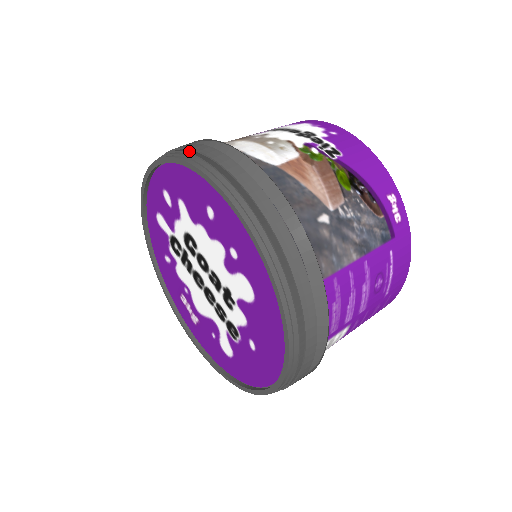
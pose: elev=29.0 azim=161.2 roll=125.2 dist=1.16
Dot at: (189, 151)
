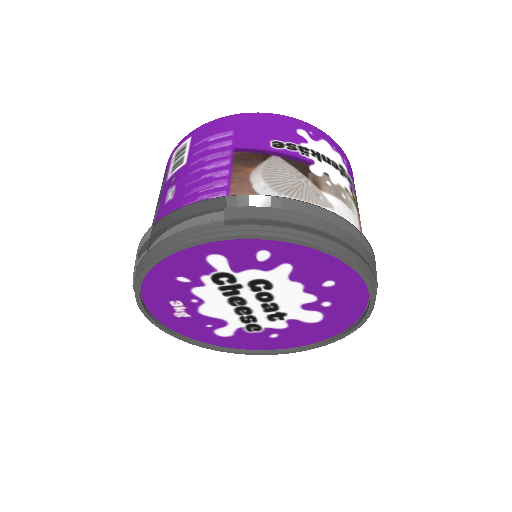
Dot at: (342, 243)
